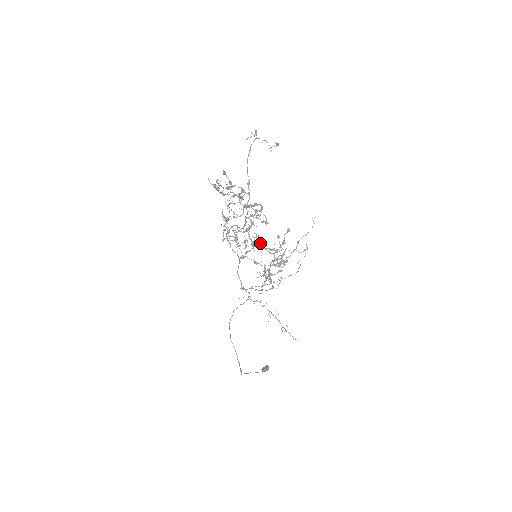
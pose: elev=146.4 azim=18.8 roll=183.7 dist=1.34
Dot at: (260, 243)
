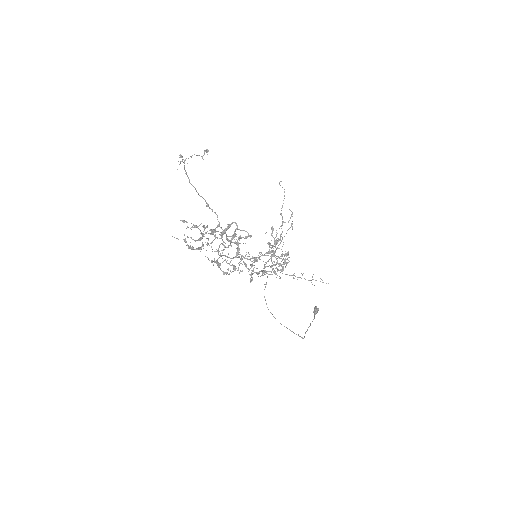
Dot at: occluded
